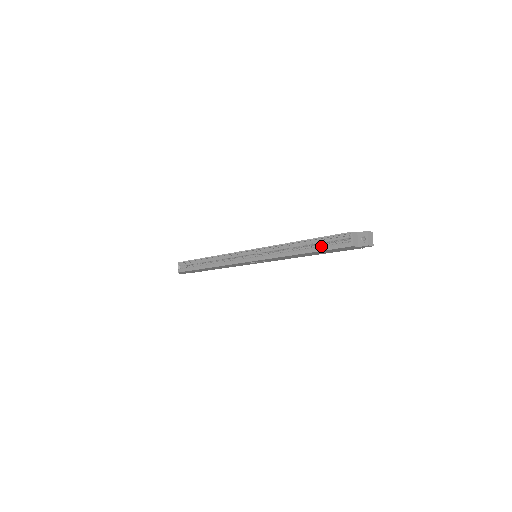
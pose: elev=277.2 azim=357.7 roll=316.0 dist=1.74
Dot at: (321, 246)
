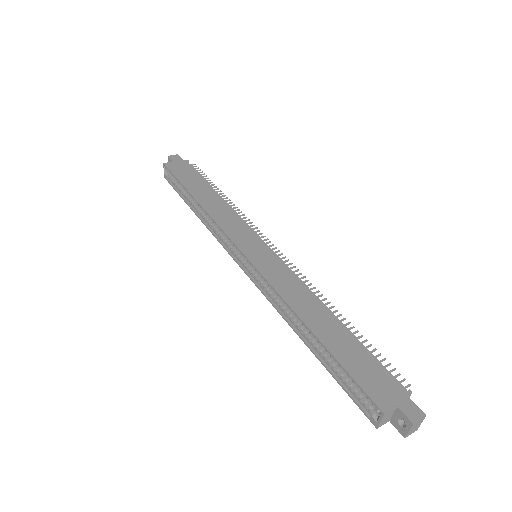
Dot at: (335, 365)
